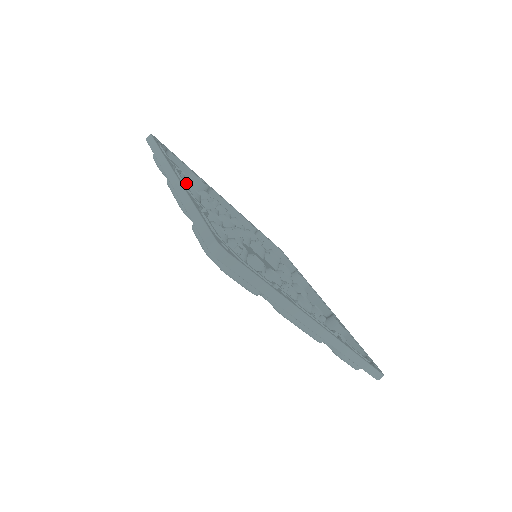
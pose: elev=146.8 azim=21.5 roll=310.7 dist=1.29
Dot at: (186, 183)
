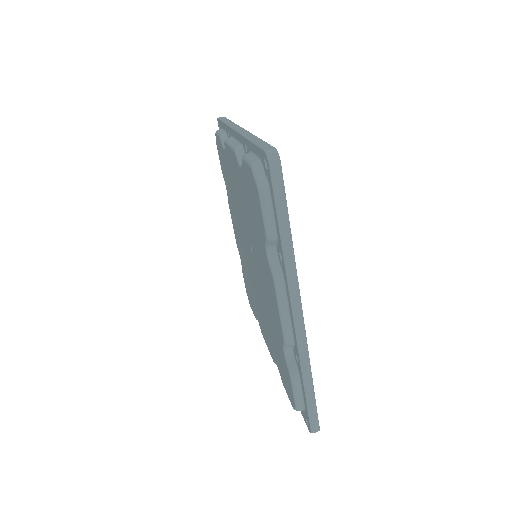
Dot at: occluded
